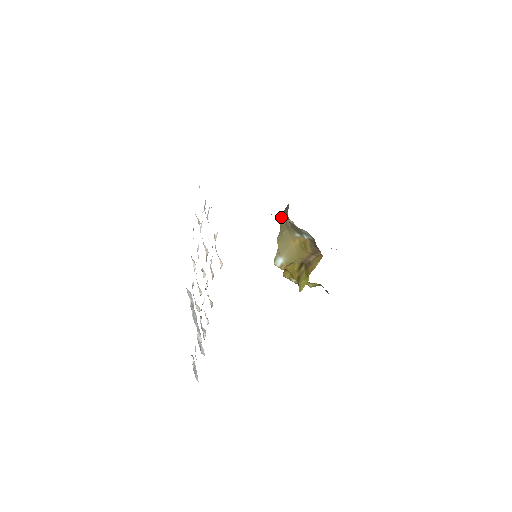
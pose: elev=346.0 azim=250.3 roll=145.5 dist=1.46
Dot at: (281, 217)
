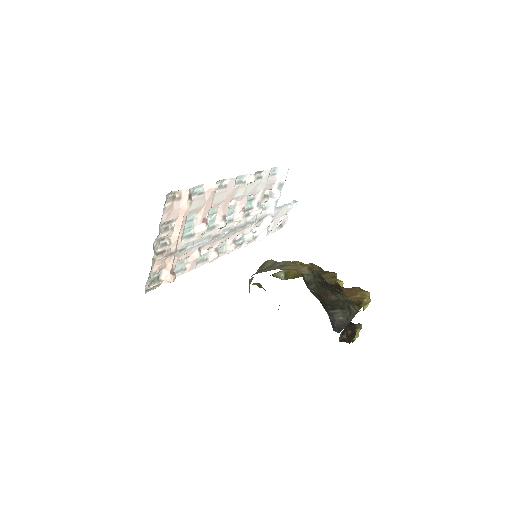
Dot at: (259, 267)
